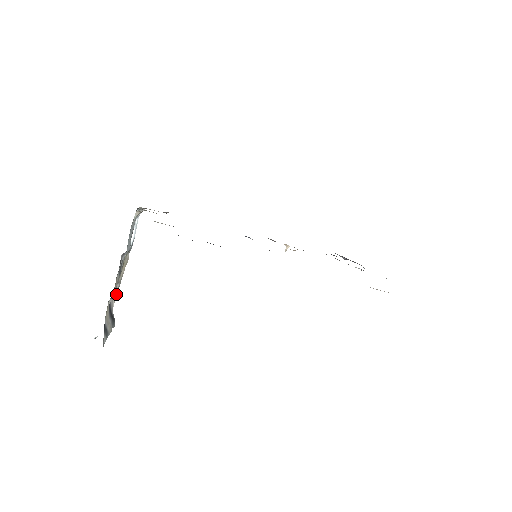
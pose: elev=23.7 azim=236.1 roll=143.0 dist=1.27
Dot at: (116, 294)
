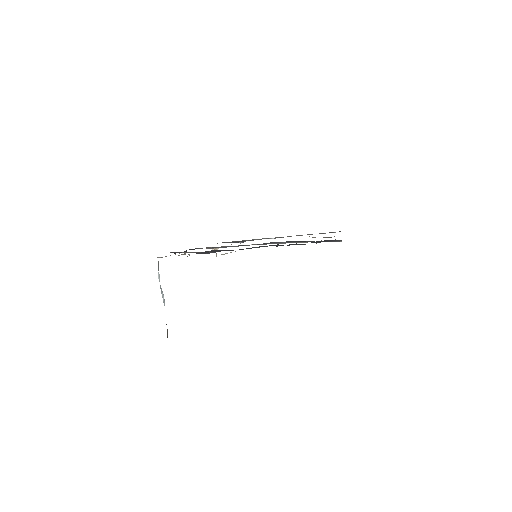
Dot at: occluded
